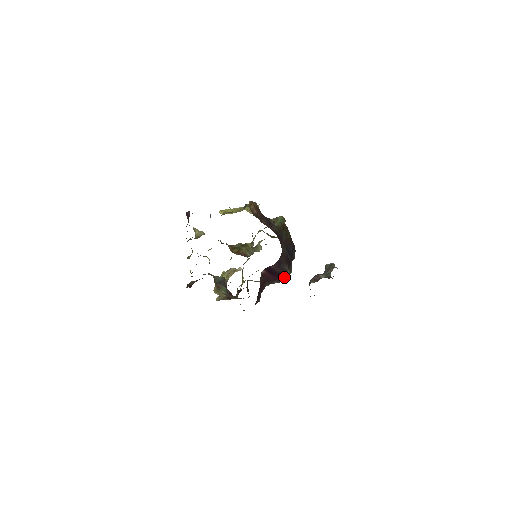
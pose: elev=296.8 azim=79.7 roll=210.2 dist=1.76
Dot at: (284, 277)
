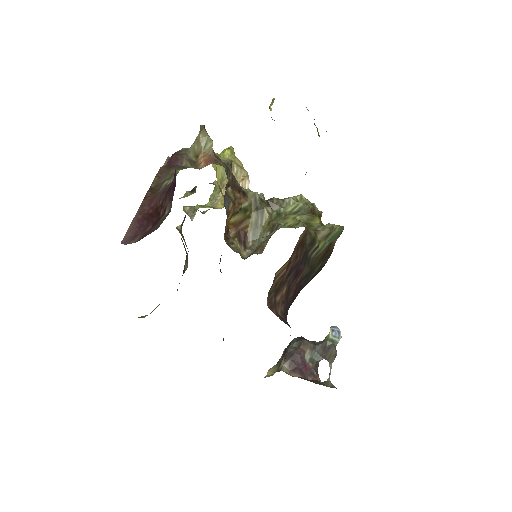
Dot at: occluded
